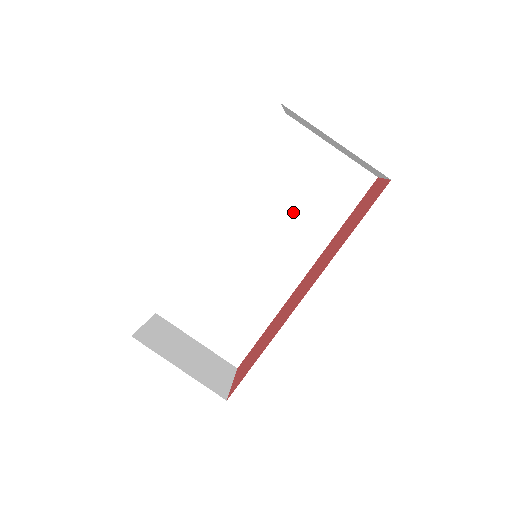
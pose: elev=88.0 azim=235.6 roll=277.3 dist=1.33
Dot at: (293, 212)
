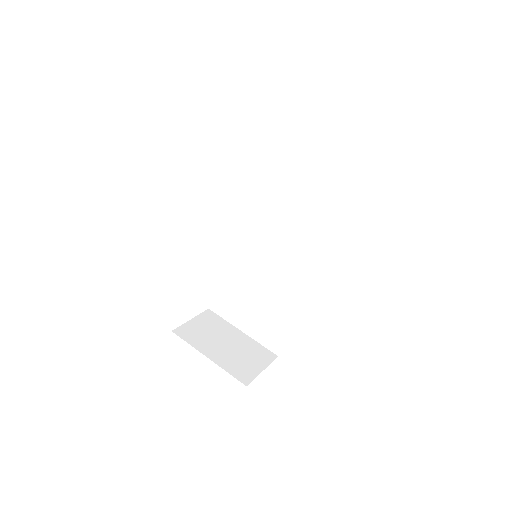
Dot at: (293, 209)
